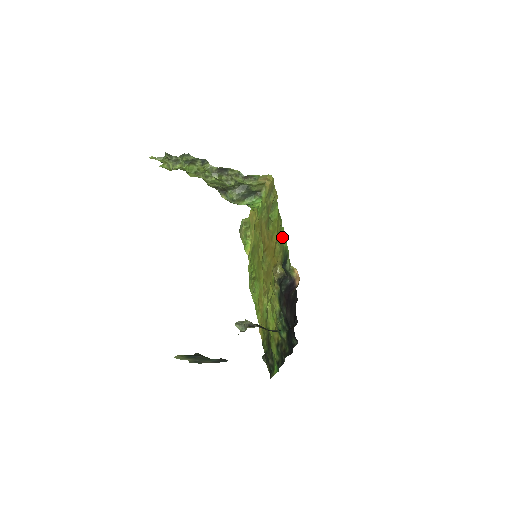
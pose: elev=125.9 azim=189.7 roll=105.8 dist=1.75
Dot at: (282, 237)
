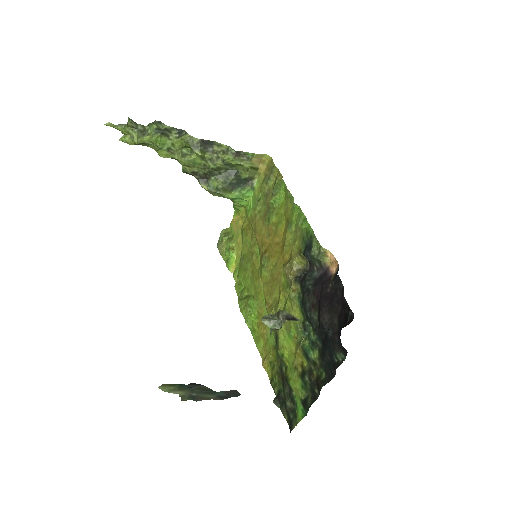
Dot at: (297, 219)
